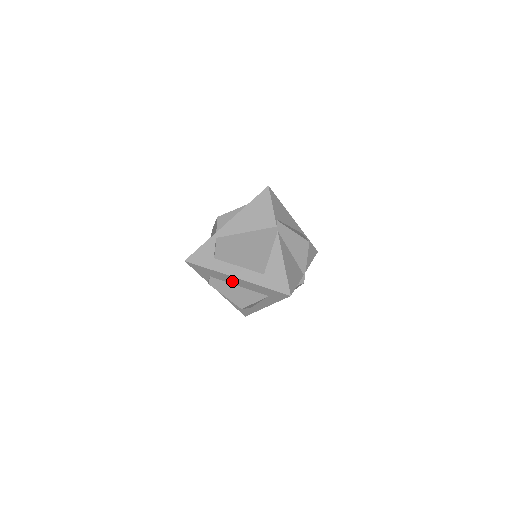
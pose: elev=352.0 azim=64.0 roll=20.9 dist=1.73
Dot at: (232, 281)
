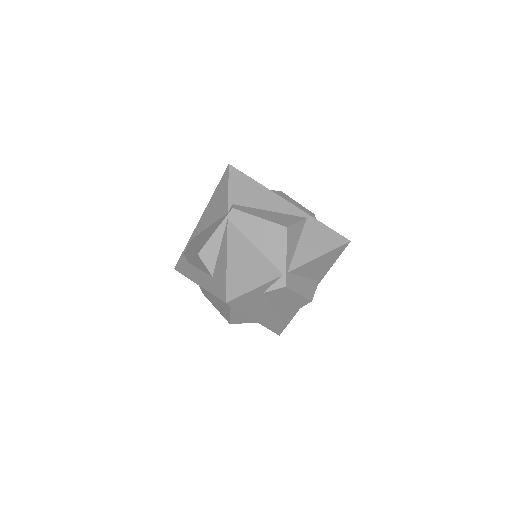
Dot at: occluded
